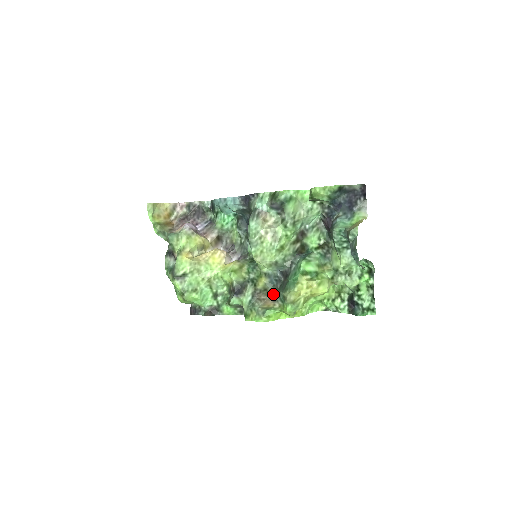
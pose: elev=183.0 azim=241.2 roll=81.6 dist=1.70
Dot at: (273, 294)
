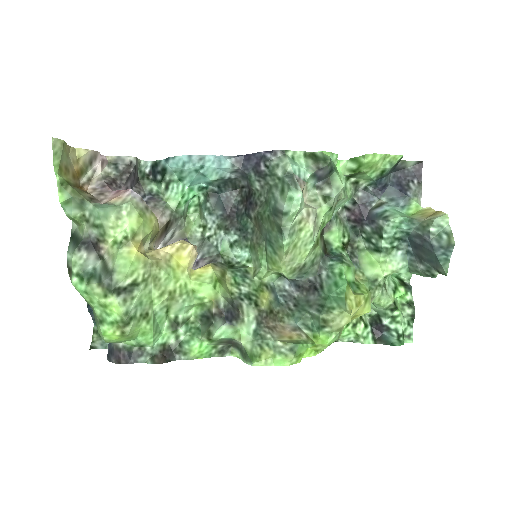
Dot at: (285, 318)
